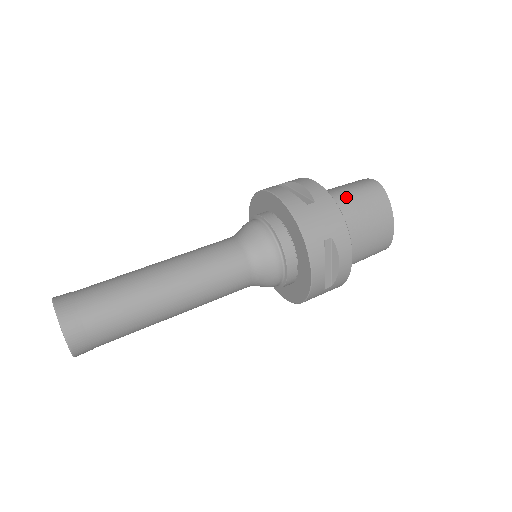
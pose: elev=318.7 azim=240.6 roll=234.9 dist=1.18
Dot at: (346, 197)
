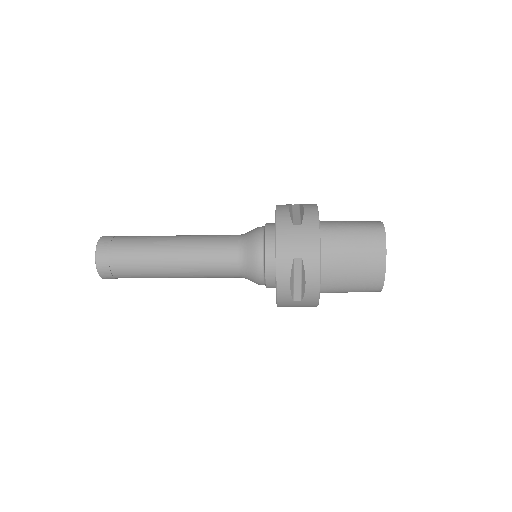
Dot at: (342, 230)
